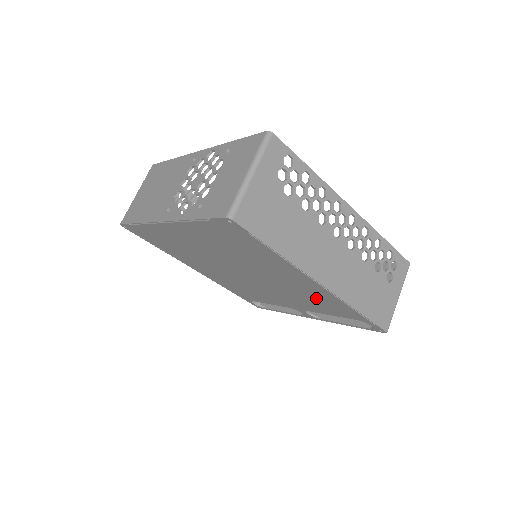
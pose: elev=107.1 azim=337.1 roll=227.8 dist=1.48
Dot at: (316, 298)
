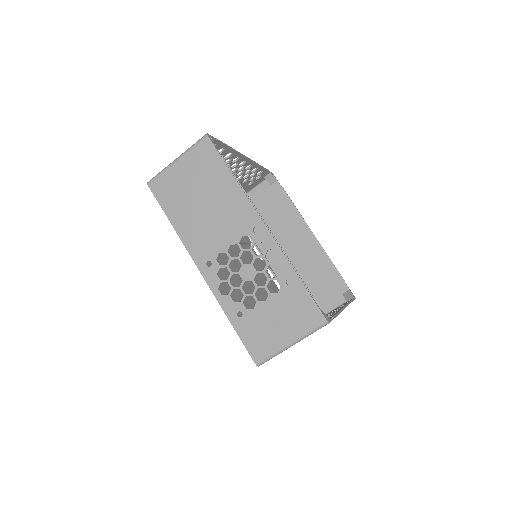
Dot at: occluded
